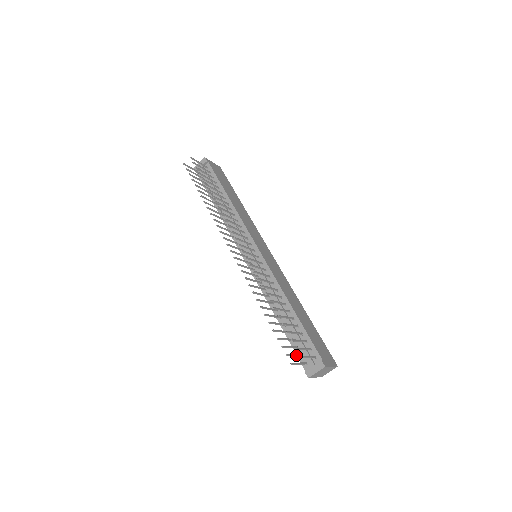
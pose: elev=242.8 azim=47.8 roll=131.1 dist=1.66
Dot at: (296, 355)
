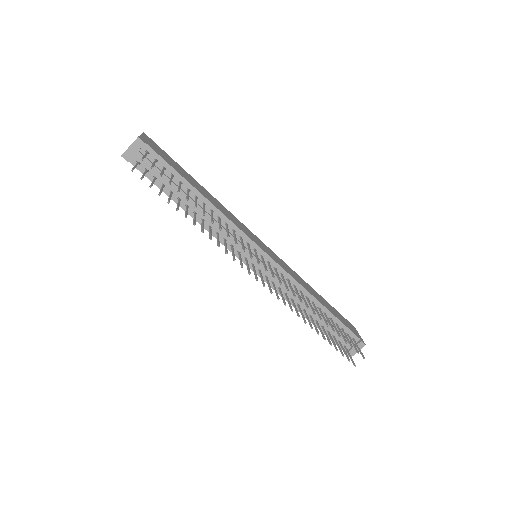
Dot at: (344, 349)
